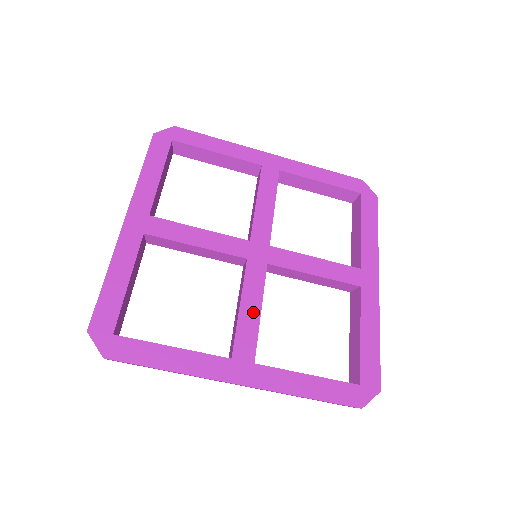
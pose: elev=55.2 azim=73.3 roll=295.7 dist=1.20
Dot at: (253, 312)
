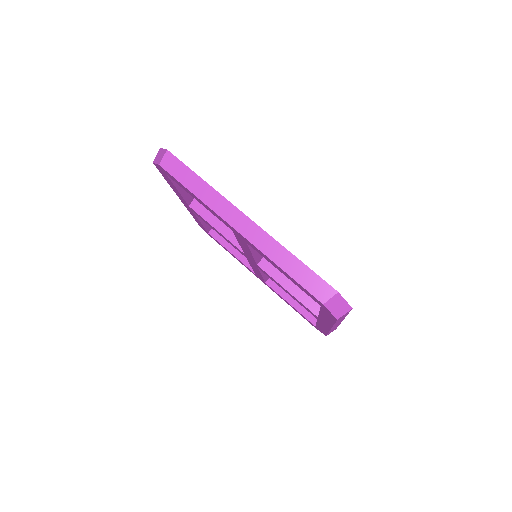
Dot at: occluded
